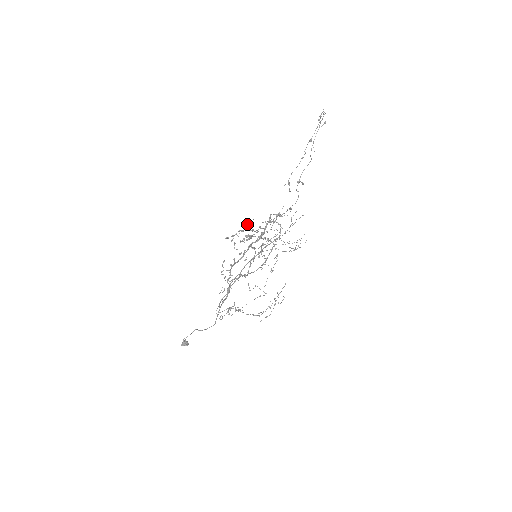
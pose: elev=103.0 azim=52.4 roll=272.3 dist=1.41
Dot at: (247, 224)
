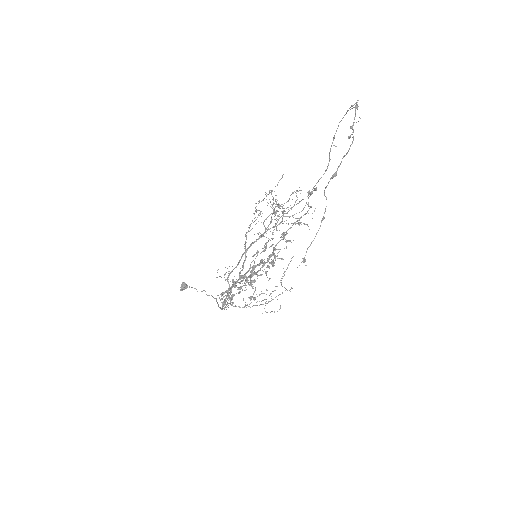
Dot at: (248, 283)
